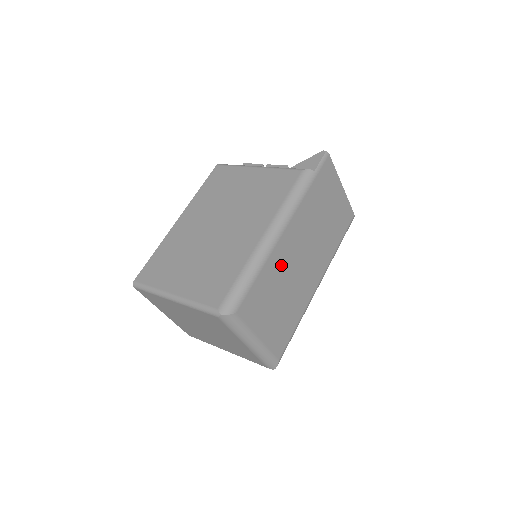
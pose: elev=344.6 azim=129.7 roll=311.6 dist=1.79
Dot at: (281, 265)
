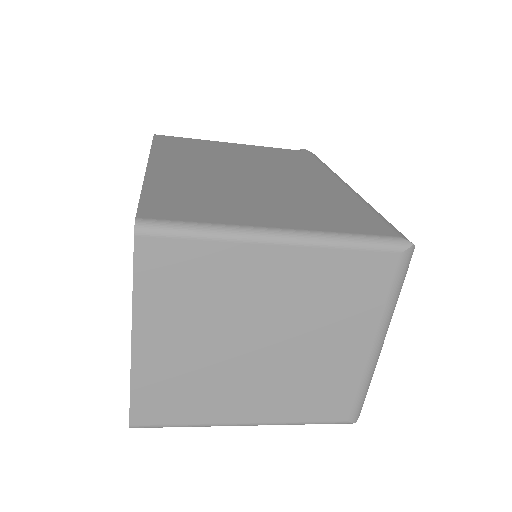
Dot at: occluded
